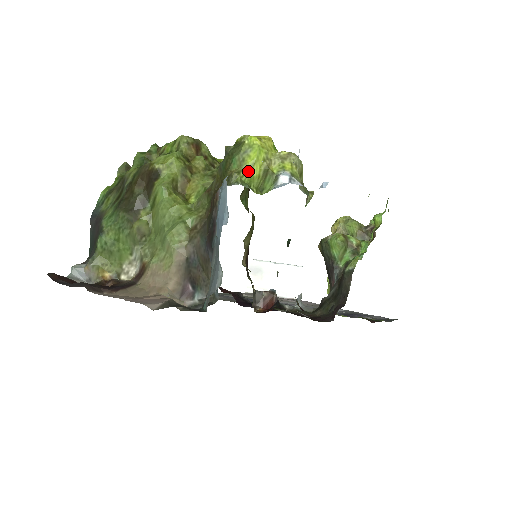
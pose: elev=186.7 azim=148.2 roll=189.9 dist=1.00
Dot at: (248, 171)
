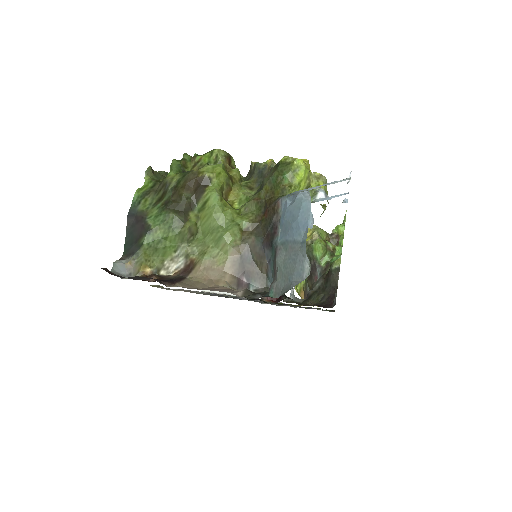
Dot at: (297, 186)
